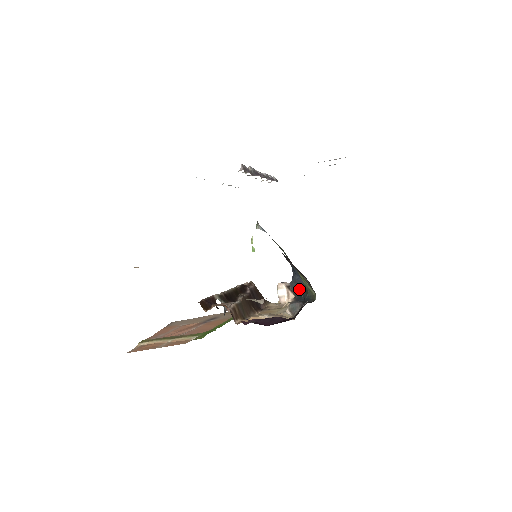
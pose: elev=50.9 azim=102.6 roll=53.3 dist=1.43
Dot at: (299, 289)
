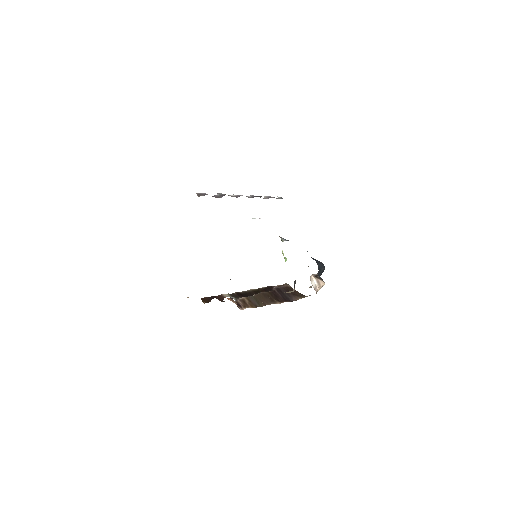
Dot at: (321, 273)
